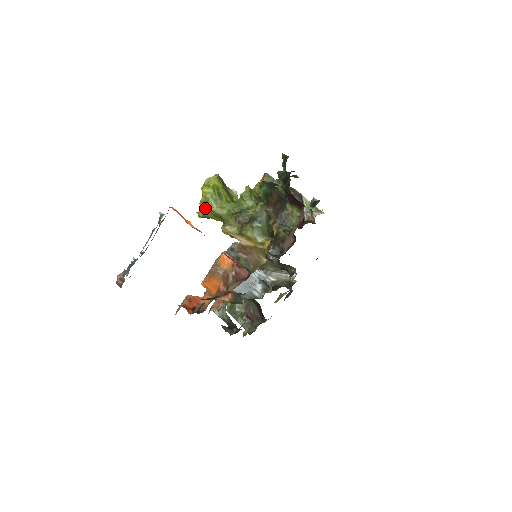
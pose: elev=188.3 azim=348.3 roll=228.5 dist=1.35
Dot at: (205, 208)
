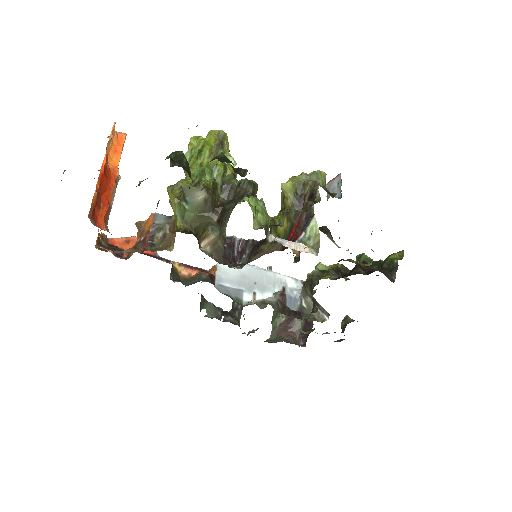
Dot at: occluded
